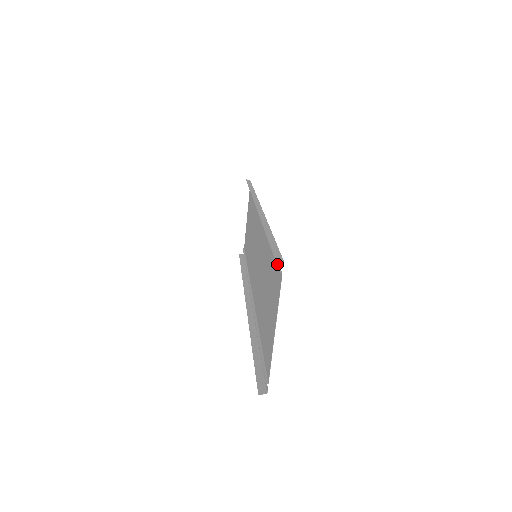
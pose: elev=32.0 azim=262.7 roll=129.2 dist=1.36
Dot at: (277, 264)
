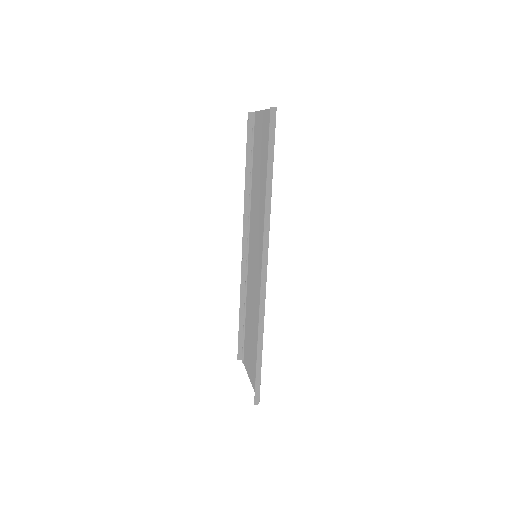
Dot at: occluded
